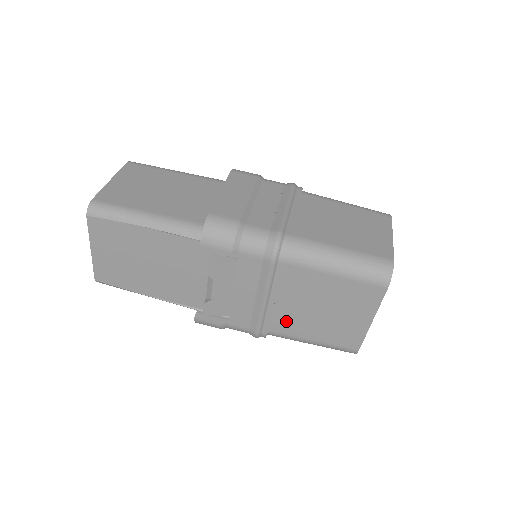
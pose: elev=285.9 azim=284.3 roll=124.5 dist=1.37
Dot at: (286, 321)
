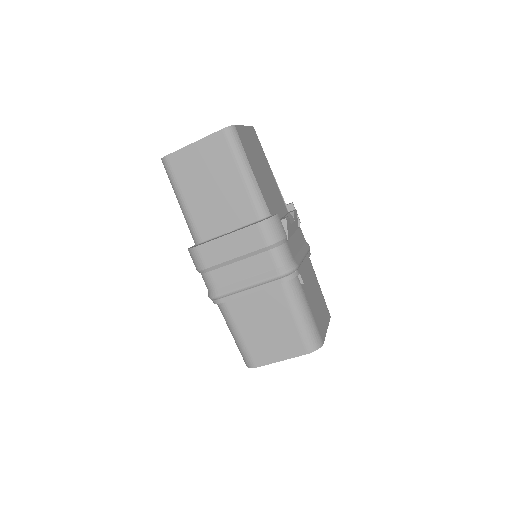
Dot at: occluded
